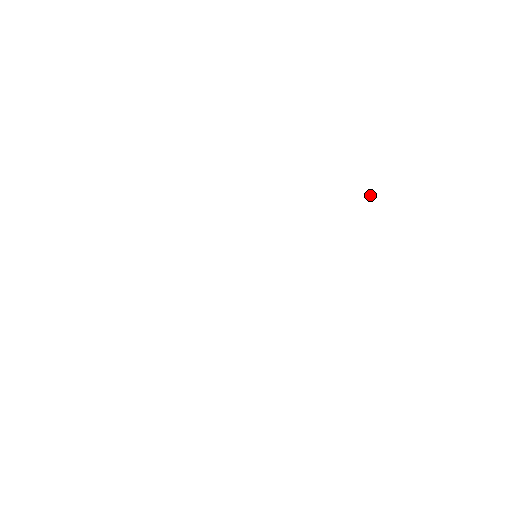
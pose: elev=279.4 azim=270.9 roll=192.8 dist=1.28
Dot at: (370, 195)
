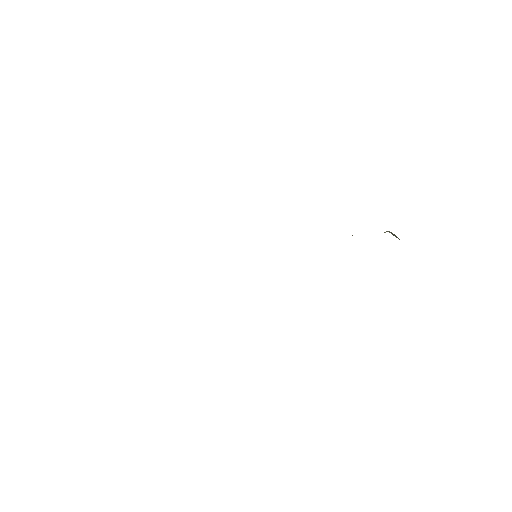
Dot at: occluded
